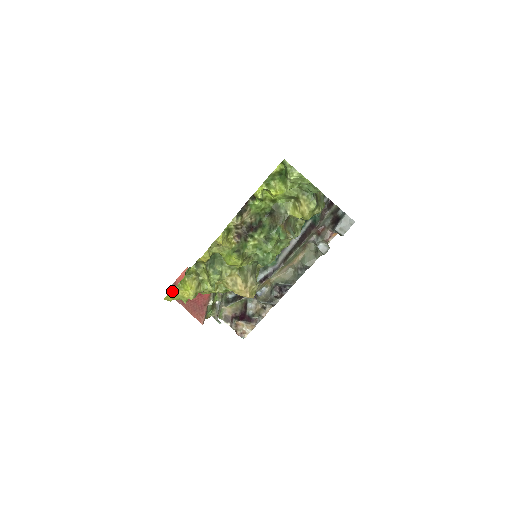
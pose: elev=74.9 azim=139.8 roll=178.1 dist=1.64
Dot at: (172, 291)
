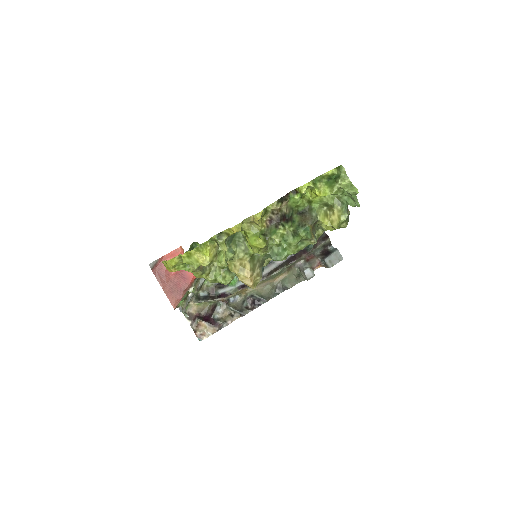
Dot at: (188, 252)
